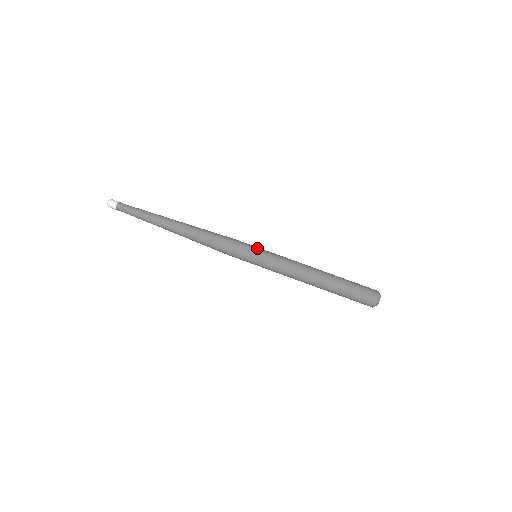
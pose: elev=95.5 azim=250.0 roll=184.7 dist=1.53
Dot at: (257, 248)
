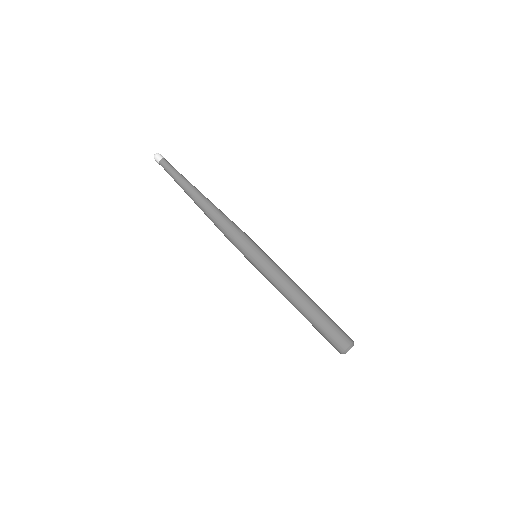
Dot at: (261, 249)
